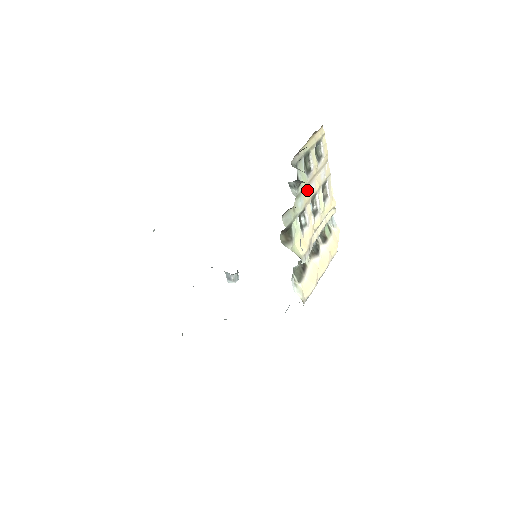
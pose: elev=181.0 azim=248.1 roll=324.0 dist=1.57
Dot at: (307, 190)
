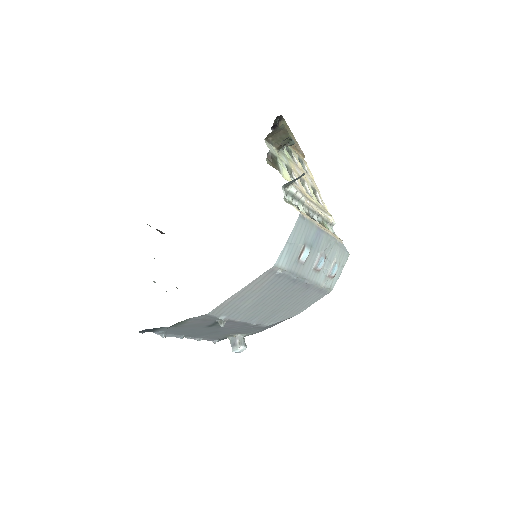
Dot at: (293, 166)
